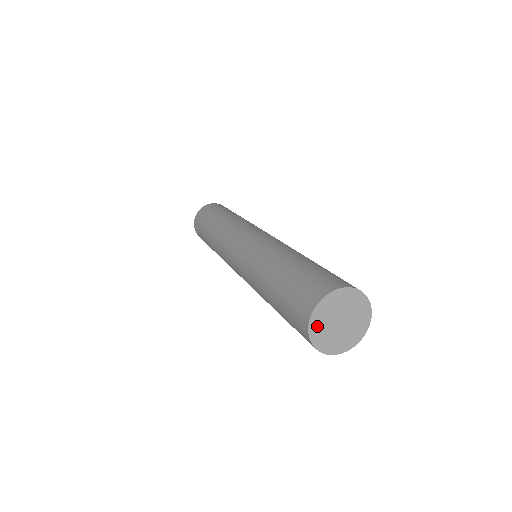
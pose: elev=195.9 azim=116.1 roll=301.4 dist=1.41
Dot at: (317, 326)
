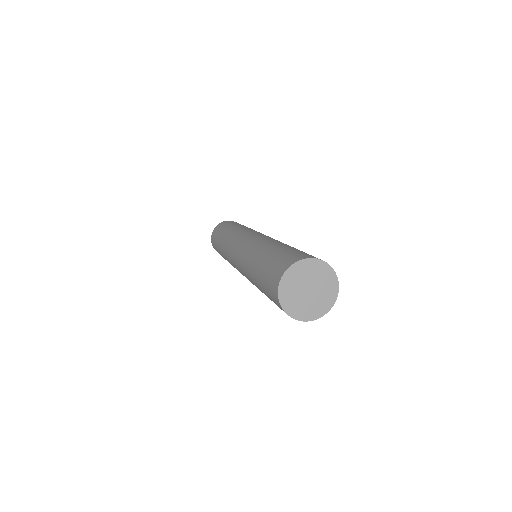
Dot at: (289, 282)
